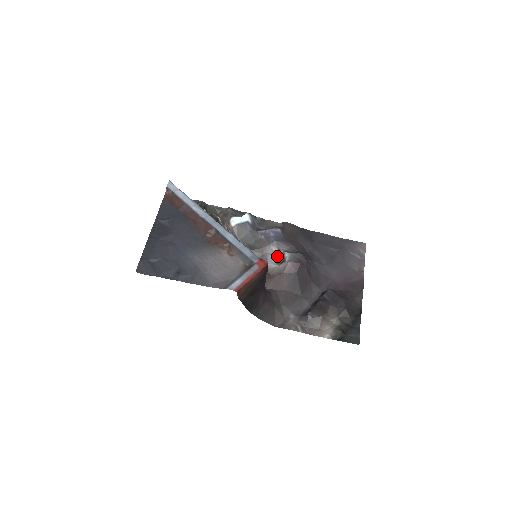
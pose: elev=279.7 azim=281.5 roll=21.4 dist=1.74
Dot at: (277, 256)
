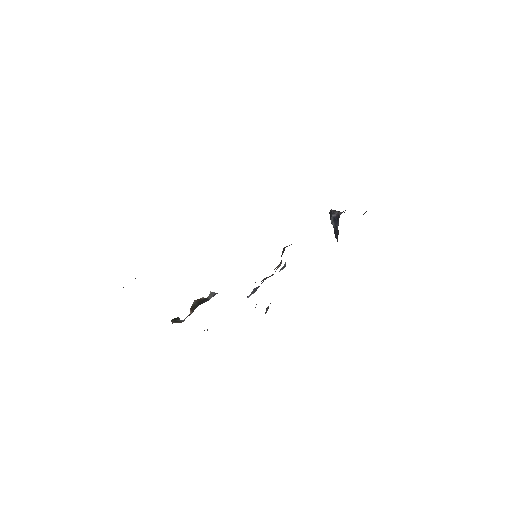
Dot at: (279, 271)
